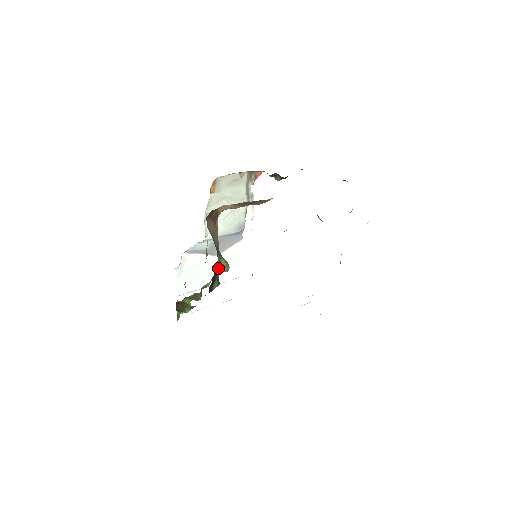
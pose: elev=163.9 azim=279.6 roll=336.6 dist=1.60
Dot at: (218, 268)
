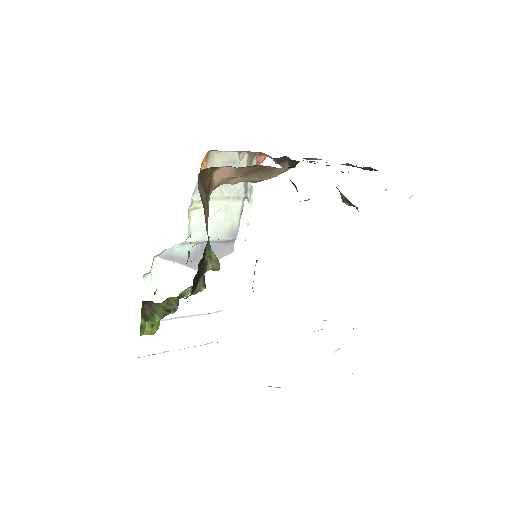
Dot at: (206, 258)
